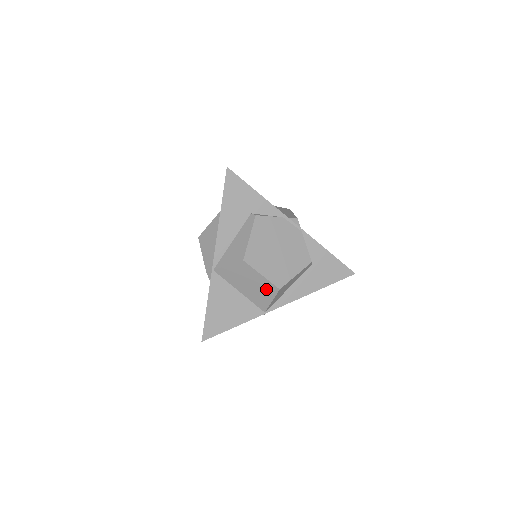
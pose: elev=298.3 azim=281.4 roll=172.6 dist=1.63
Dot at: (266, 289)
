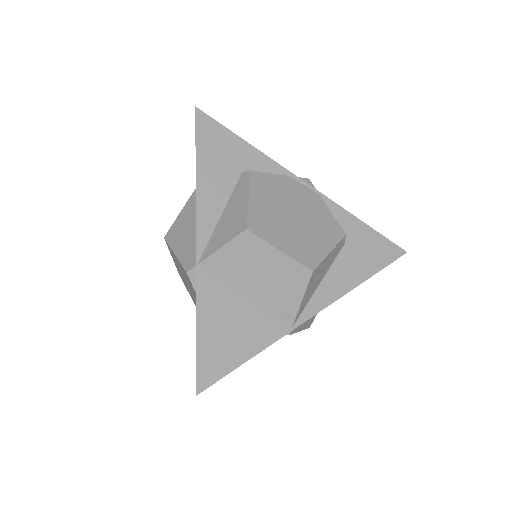
Dot at: (290, 278)
